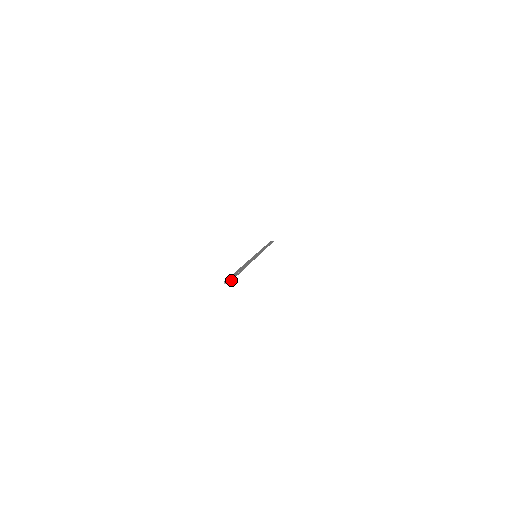
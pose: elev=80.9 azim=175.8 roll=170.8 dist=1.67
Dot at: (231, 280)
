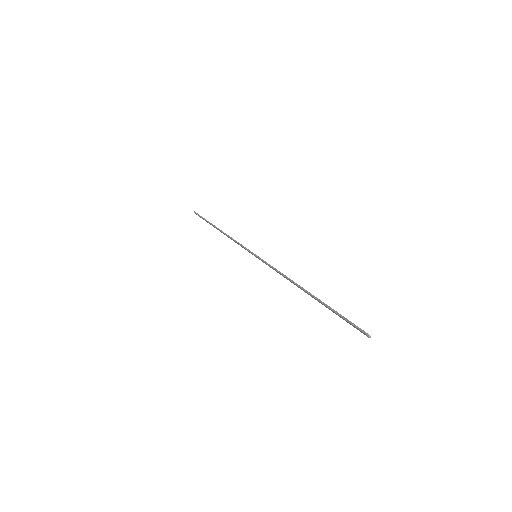
Dot at: (358, 328)
